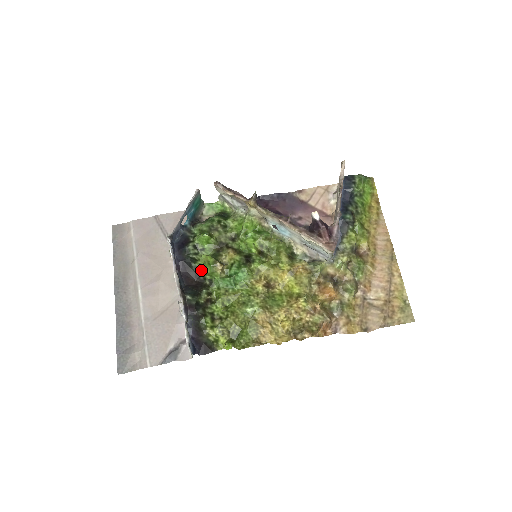
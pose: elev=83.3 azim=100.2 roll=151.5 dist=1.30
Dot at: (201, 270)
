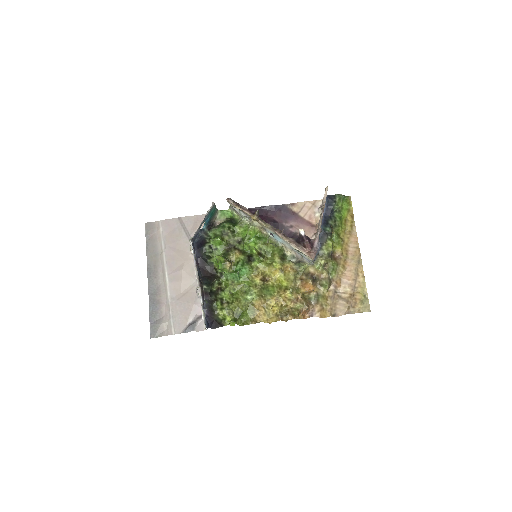
Dot at: (214, 265)
